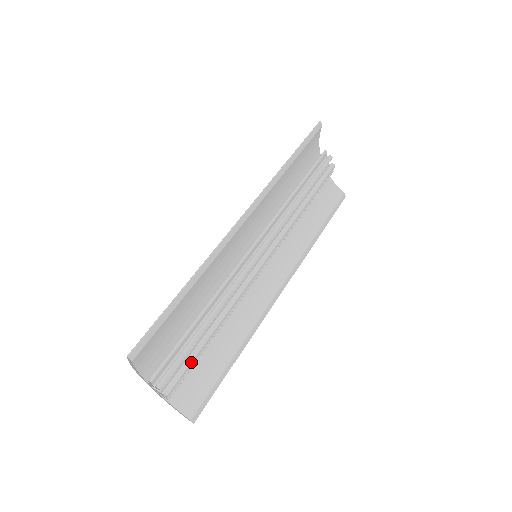
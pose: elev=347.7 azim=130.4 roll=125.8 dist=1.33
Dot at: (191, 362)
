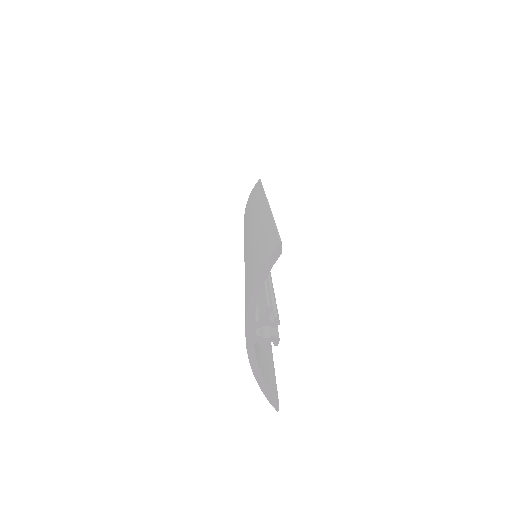
Dot at: occluded
